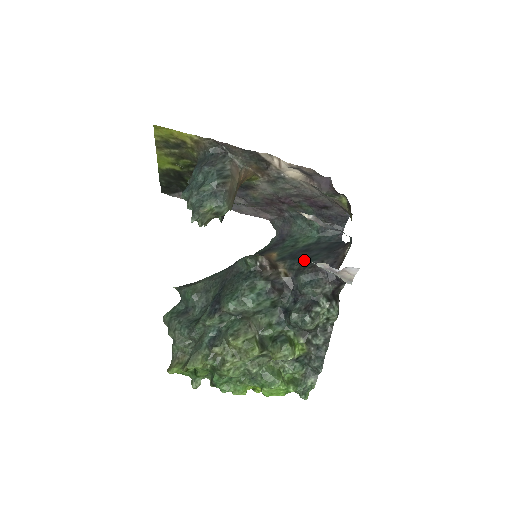
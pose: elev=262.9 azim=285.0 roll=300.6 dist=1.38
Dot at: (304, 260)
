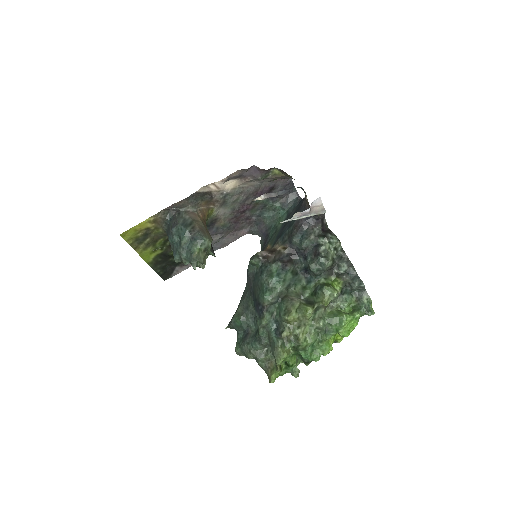
Dot at: (287, 229)
